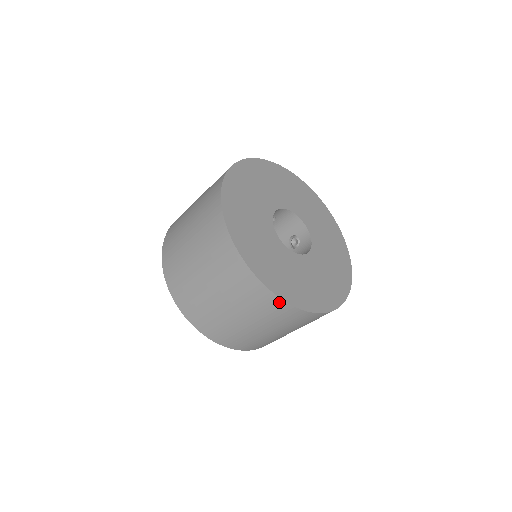
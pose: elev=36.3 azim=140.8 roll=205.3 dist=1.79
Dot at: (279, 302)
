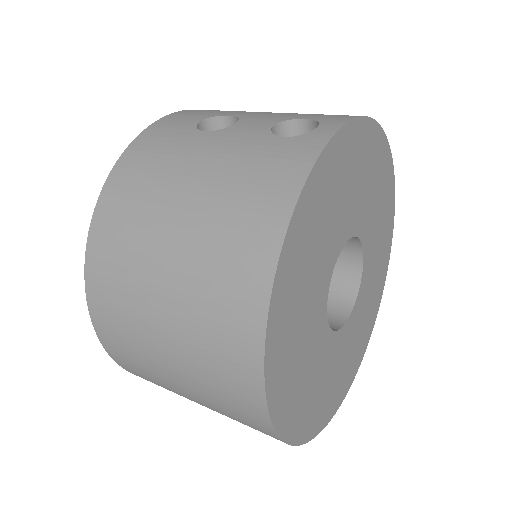
Dot at: occluded
